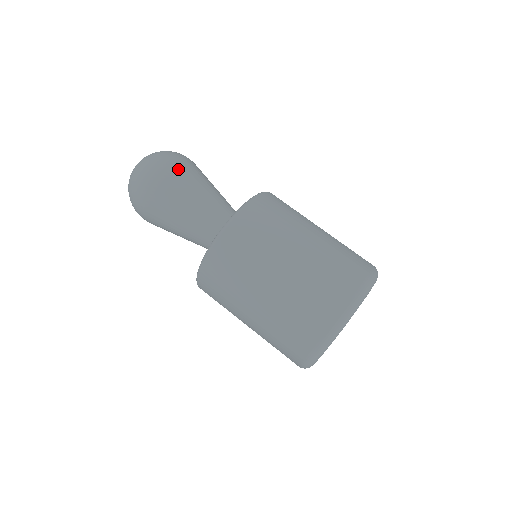
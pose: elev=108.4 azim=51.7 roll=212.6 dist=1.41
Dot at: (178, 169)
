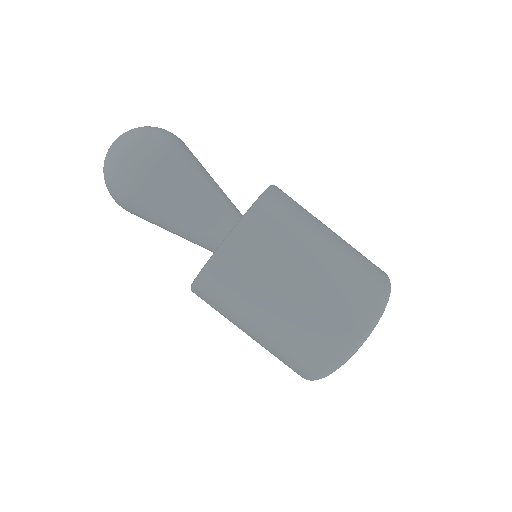
Dot at: (182, 145)
